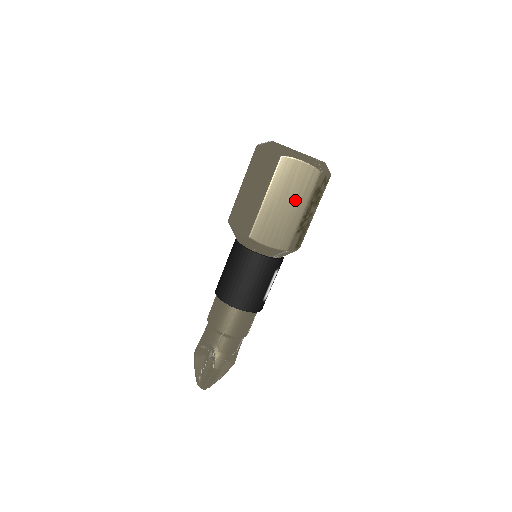
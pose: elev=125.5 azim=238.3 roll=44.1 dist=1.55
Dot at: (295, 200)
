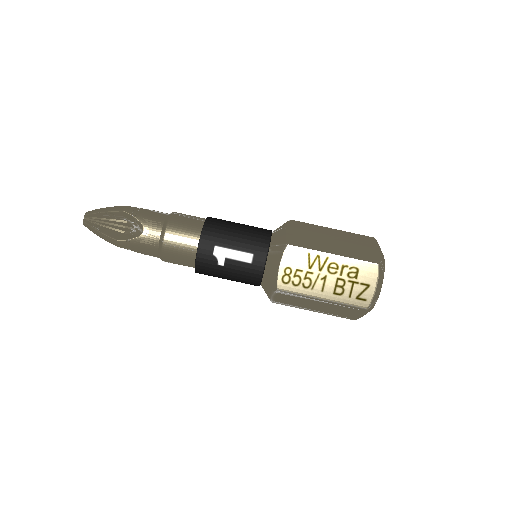
Dot at: (342, 247)
